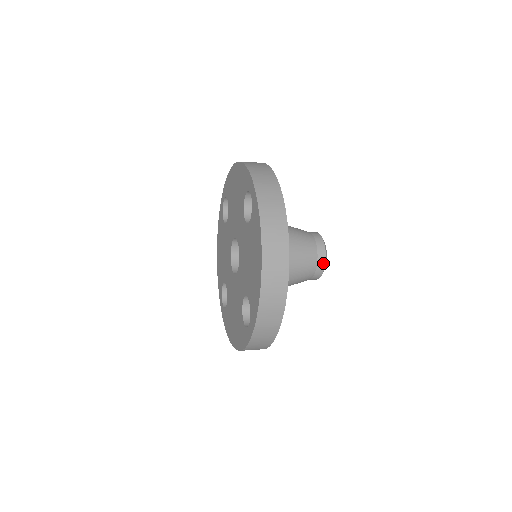
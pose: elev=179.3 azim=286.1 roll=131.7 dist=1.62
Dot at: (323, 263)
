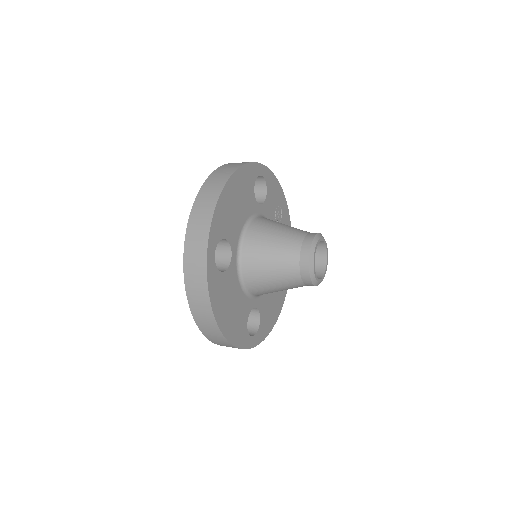
Dot at: (309, 245)
